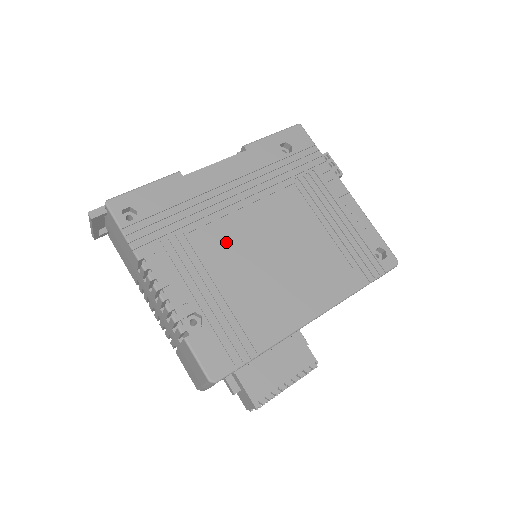
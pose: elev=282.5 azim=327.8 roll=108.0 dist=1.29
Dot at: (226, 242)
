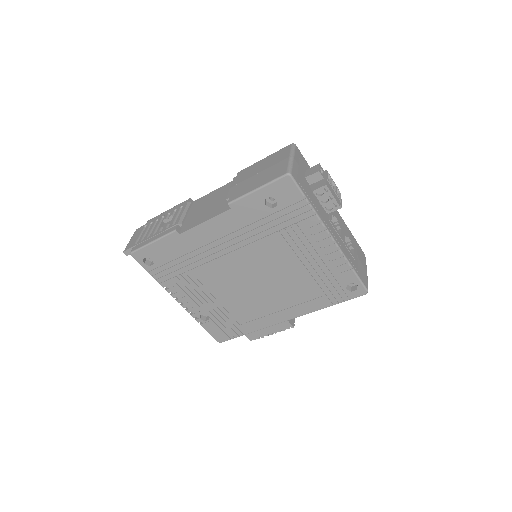
Dot at: (220, 278)
